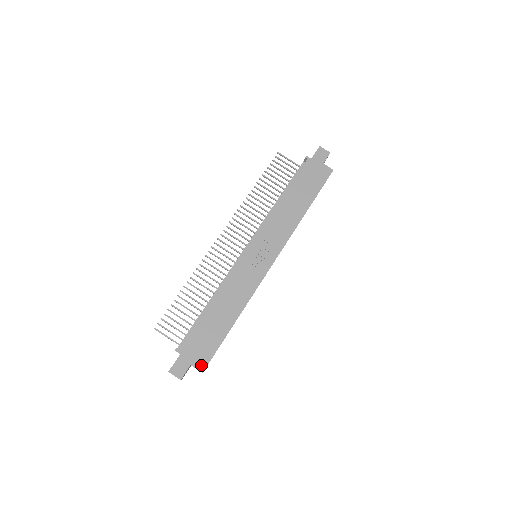
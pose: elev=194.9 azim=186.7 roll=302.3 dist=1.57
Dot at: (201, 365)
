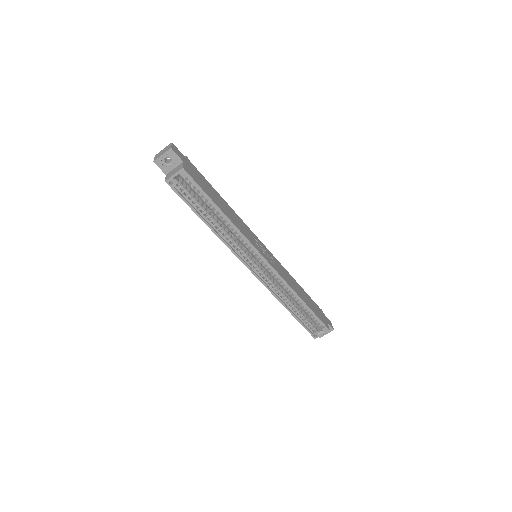
Dot at: (187, 170)
